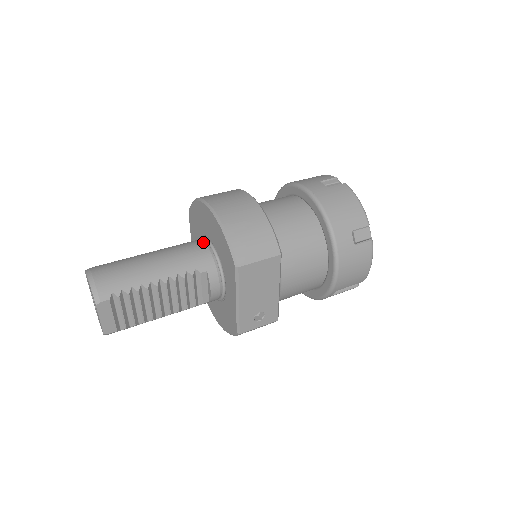
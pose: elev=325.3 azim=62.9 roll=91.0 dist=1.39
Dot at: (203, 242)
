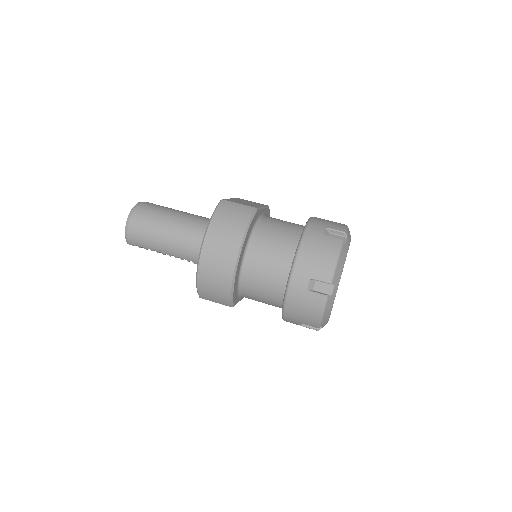
Dot at: occluded
